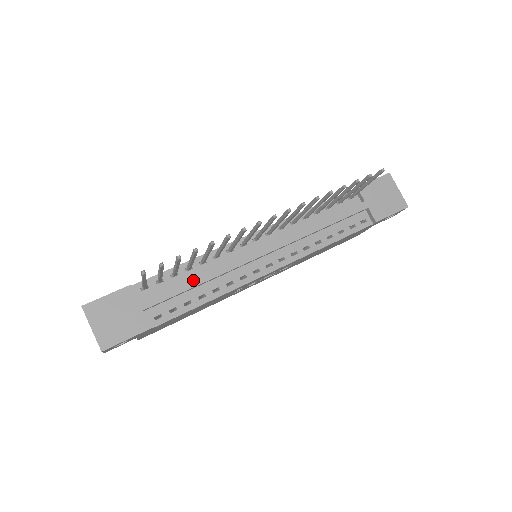
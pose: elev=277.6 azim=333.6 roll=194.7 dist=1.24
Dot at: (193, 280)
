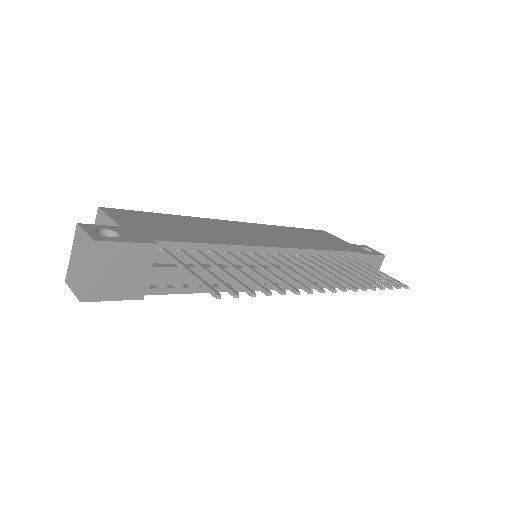
Dot at: (210, 269)
